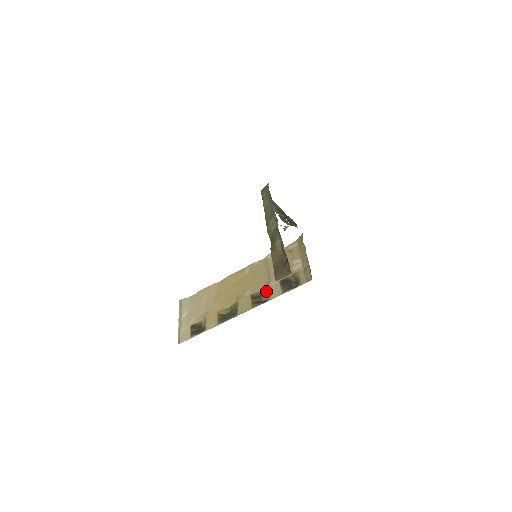
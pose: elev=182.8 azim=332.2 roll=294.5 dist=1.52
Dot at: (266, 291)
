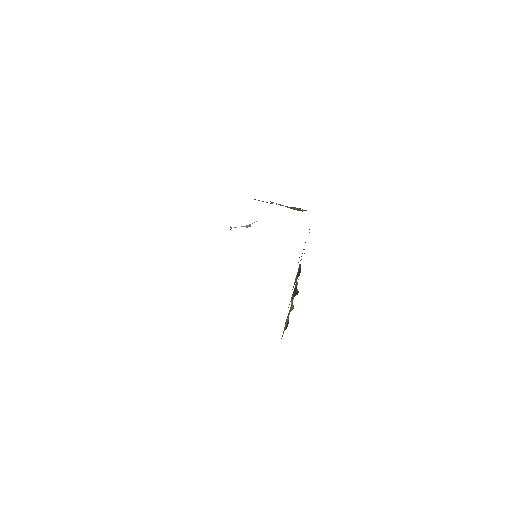
Dot at: occluded
